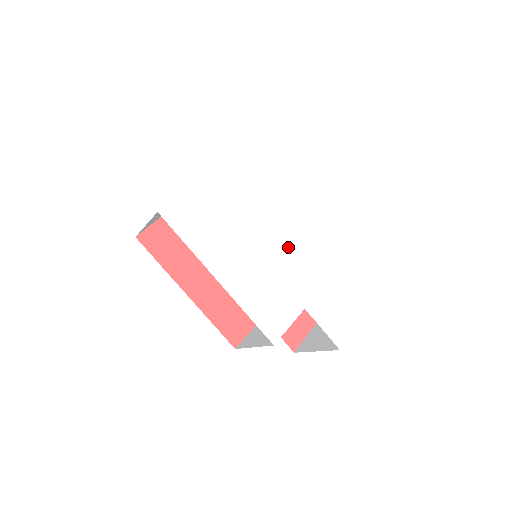
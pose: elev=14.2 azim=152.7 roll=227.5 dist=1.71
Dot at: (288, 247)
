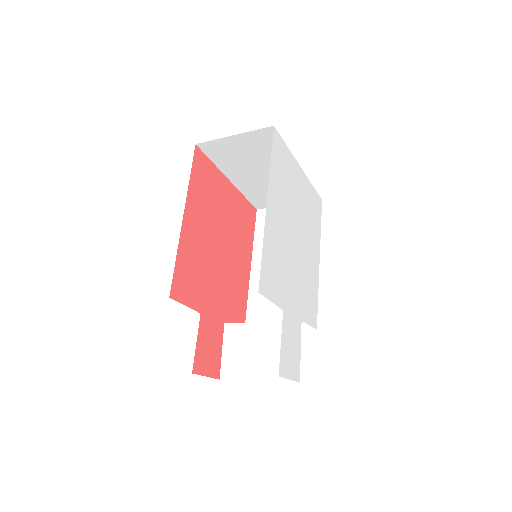
Dot at: (299, 265)
